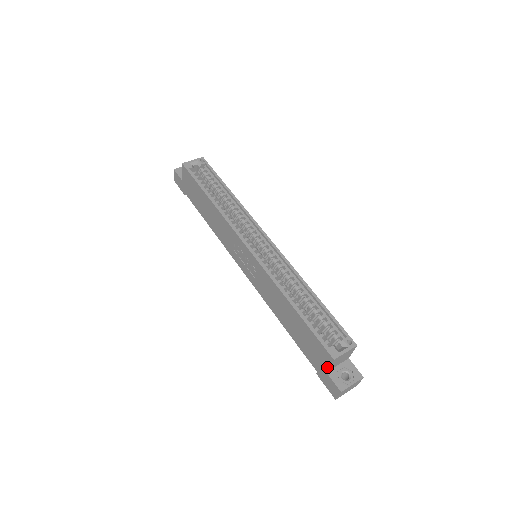
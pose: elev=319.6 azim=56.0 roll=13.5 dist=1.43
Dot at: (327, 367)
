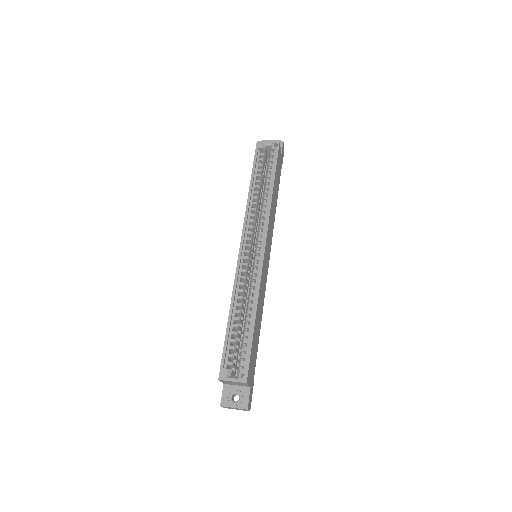
Dot at: occluded
